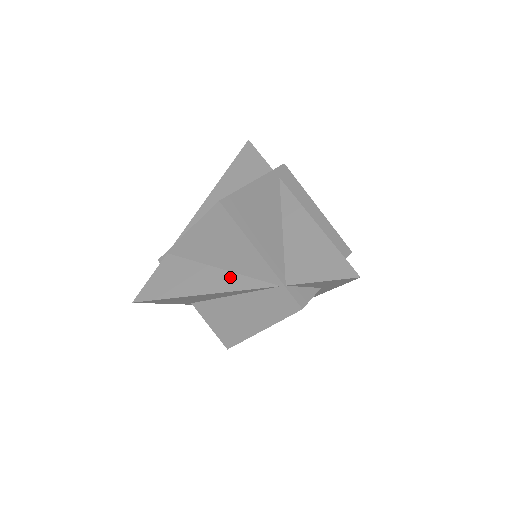
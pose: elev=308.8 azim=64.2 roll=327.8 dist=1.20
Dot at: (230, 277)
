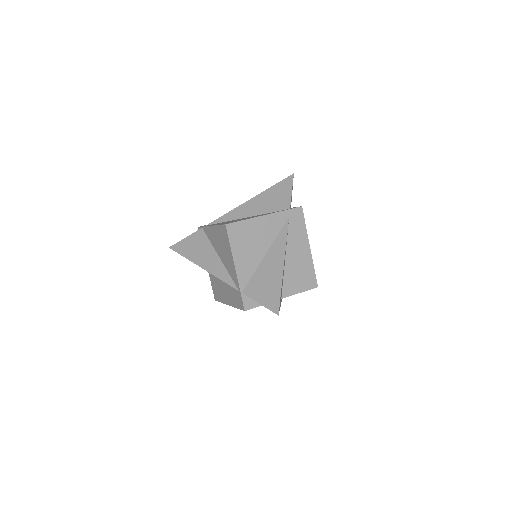
Dot at: (221, 267)
